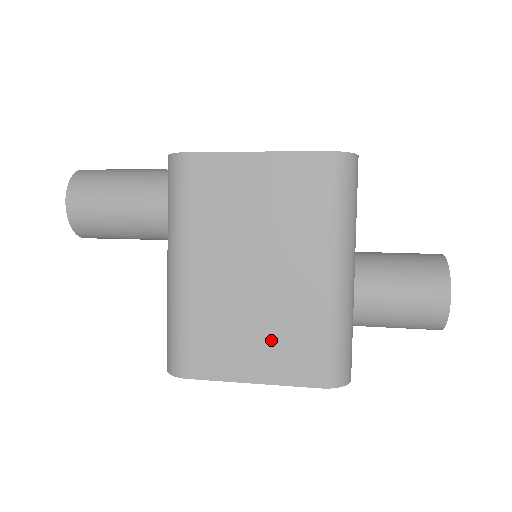
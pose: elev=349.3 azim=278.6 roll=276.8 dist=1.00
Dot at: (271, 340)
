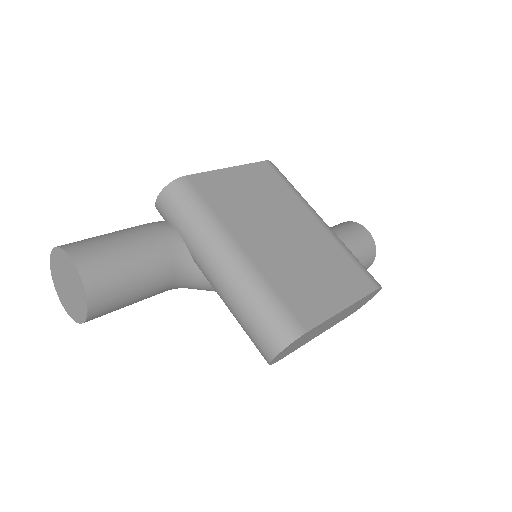
Dot at: (329, 273)
